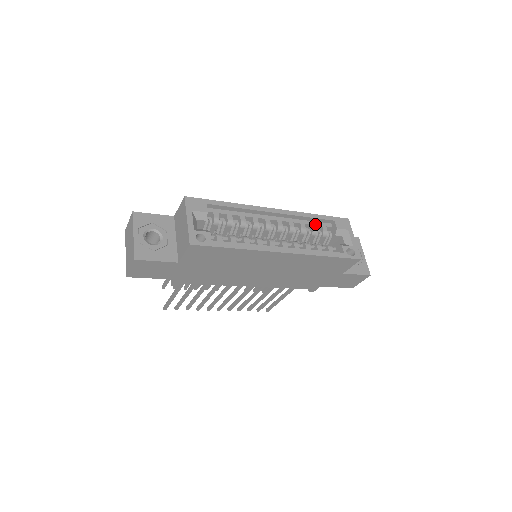
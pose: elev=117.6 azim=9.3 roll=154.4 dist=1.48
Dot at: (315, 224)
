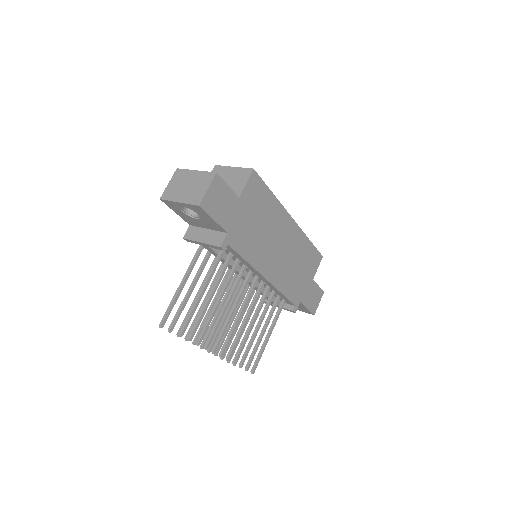
Dot at: occluded
